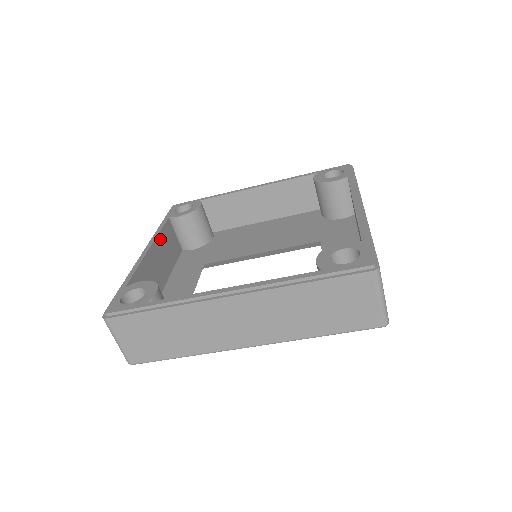
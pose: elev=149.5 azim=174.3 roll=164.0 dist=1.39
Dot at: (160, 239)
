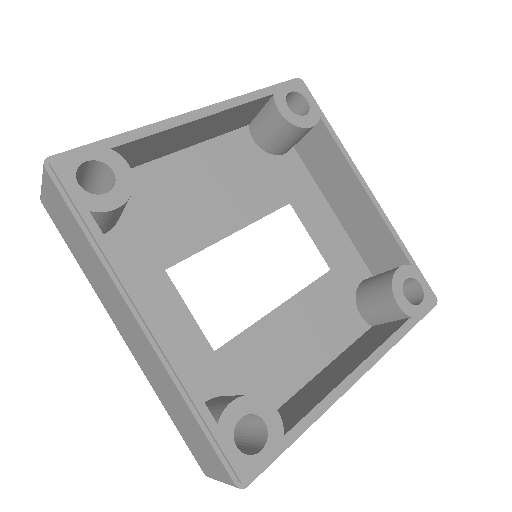
Dot at: (124, 277)
